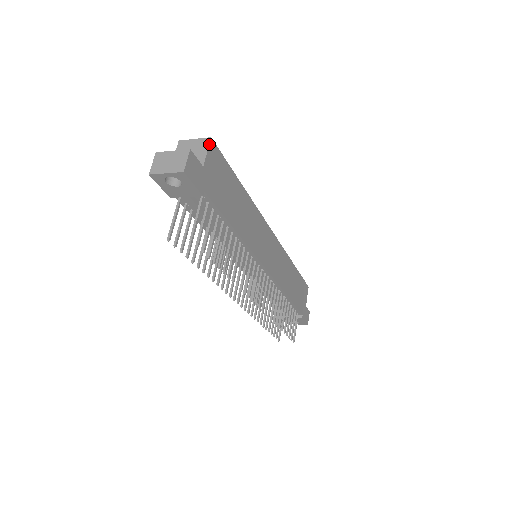
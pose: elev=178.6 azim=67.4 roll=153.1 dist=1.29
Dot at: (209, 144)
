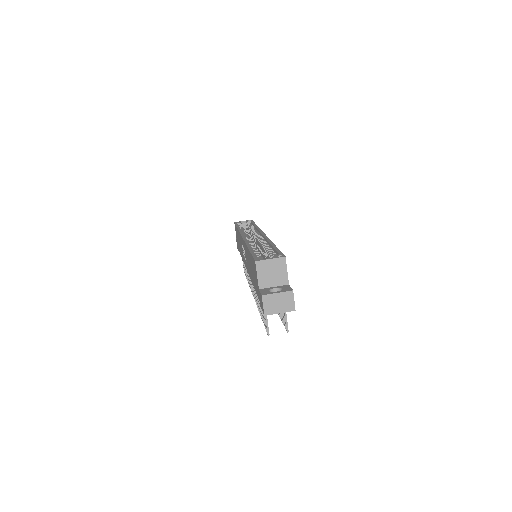
Dot at: occluded
